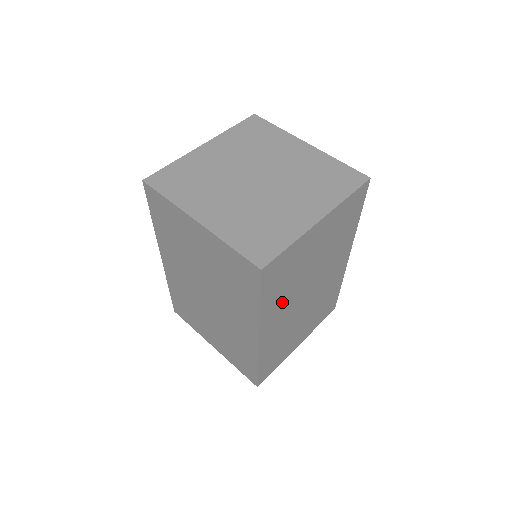
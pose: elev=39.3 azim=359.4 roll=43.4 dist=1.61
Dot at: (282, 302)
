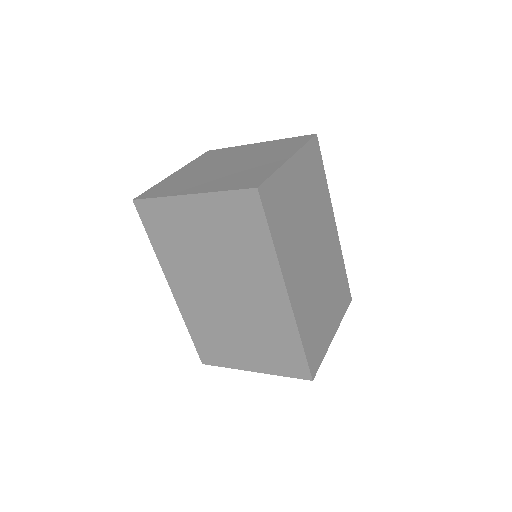
Dot at: (293, 250)
